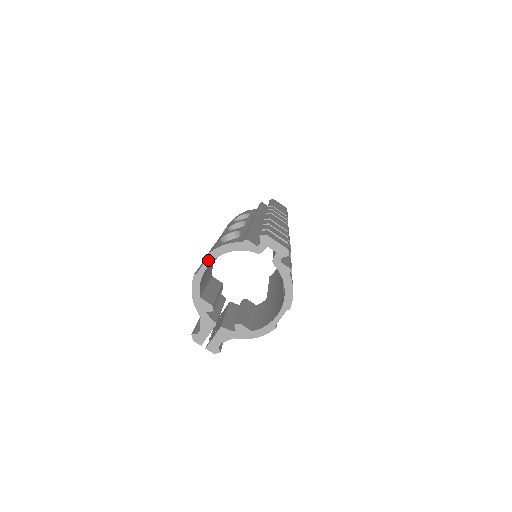
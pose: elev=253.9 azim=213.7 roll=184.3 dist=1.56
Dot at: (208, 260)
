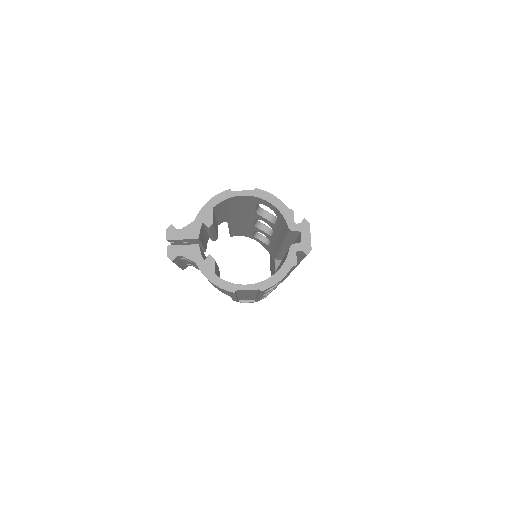
Dot at: (252, 192)
